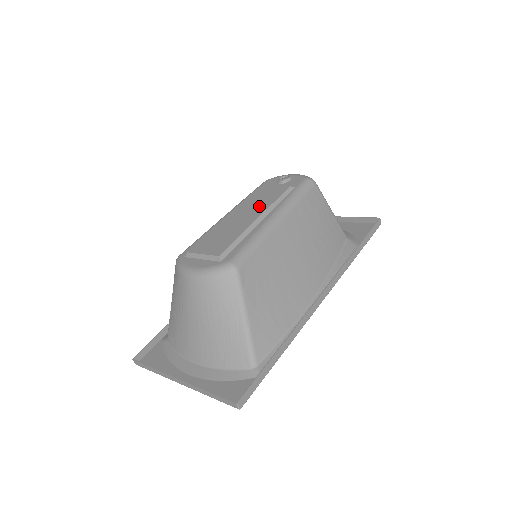
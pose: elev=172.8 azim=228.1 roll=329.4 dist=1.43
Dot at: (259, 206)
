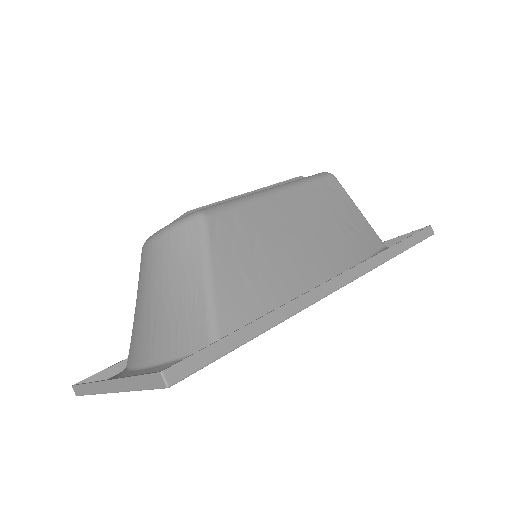
Dot at: occluded
